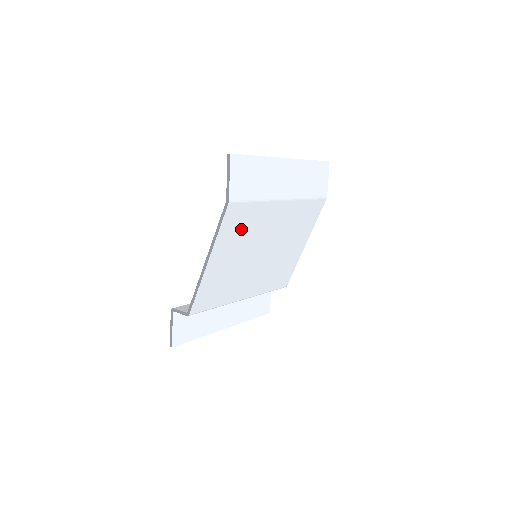
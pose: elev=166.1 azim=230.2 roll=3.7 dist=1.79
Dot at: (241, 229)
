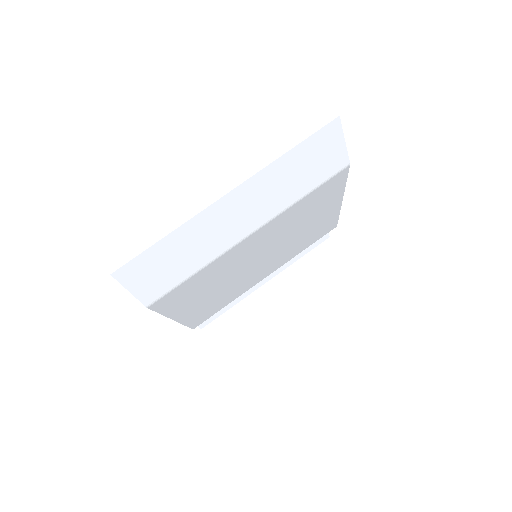
Dot at: (197, 288)
